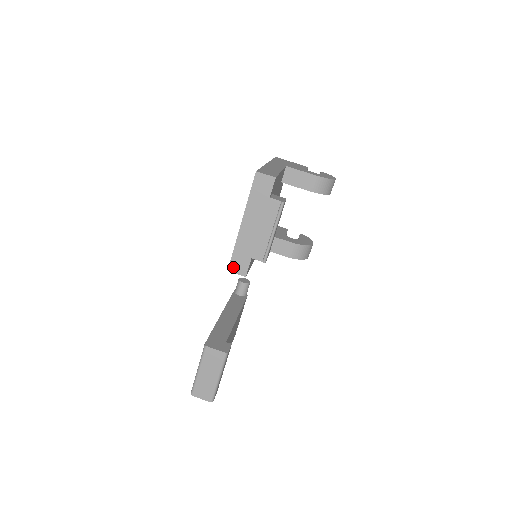
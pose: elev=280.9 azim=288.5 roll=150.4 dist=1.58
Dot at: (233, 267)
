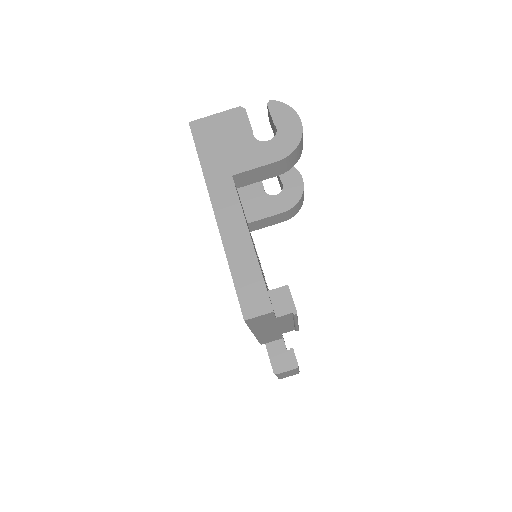
Dot at: (265, 342)
